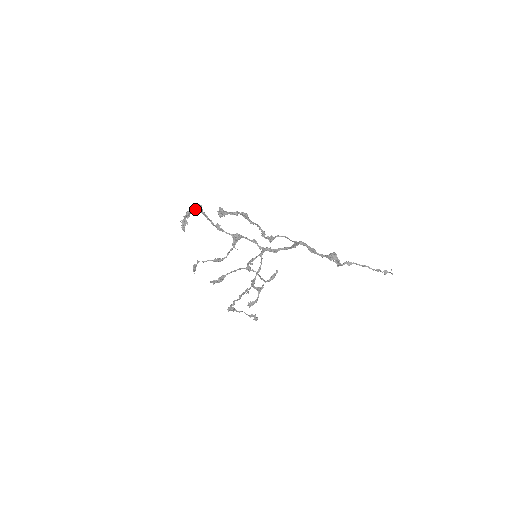
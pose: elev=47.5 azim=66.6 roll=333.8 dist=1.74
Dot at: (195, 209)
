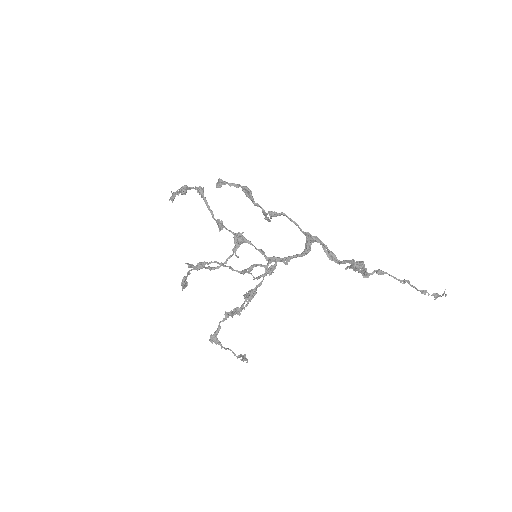
Dot at: occluded
